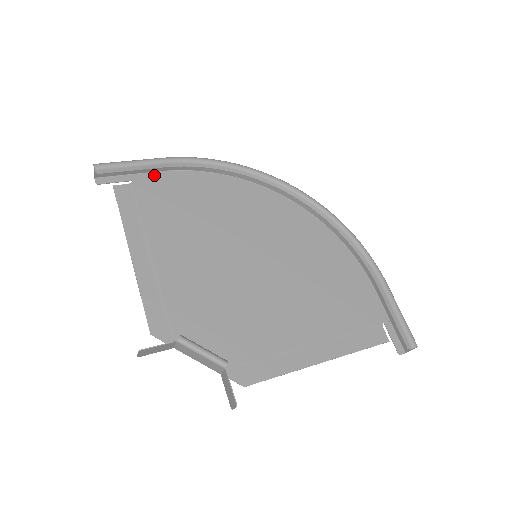
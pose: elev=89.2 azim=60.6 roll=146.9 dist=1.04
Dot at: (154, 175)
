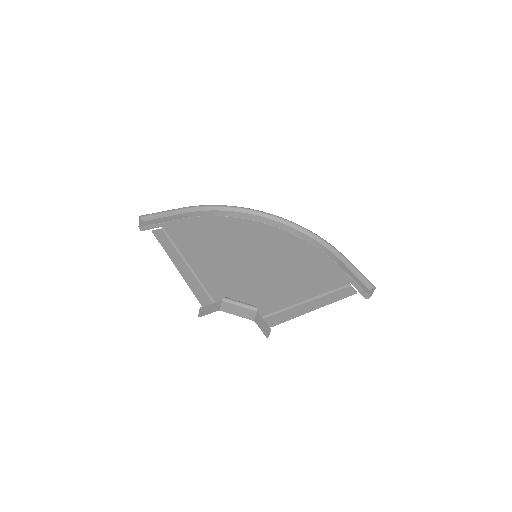
Dot at: (176, 222)
